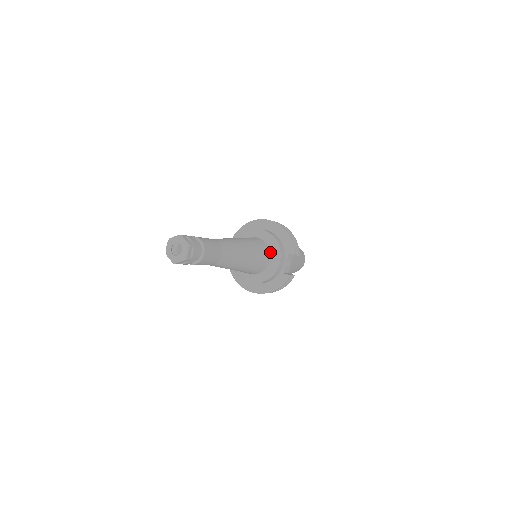
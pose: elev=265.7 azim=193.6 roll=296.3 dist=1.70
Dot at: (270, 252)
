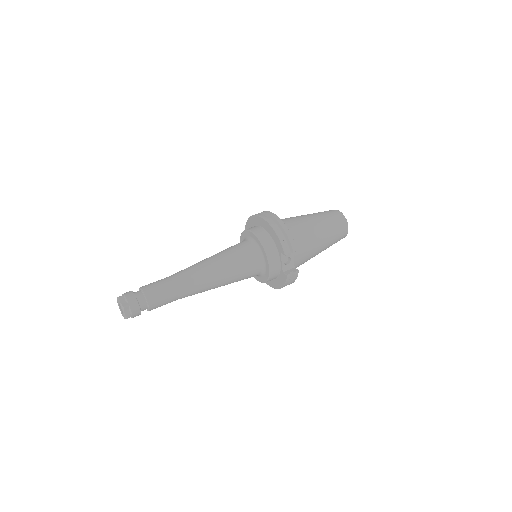
Dot at: (259, 256)
